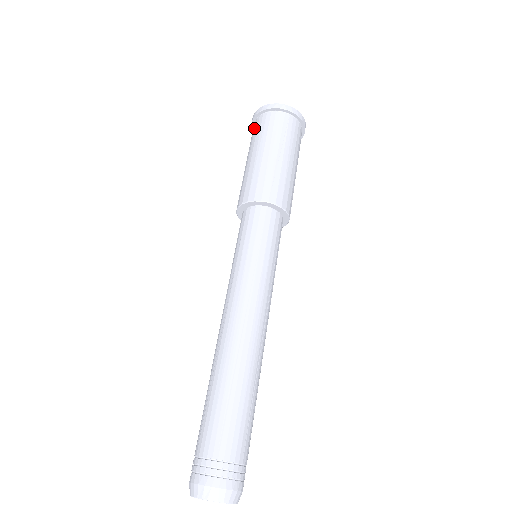
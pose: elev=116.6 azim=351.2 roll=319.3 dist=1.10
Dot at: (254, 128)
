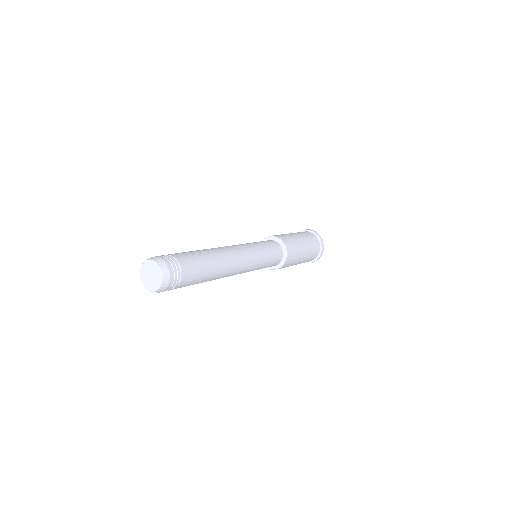
Dot at: occluded
